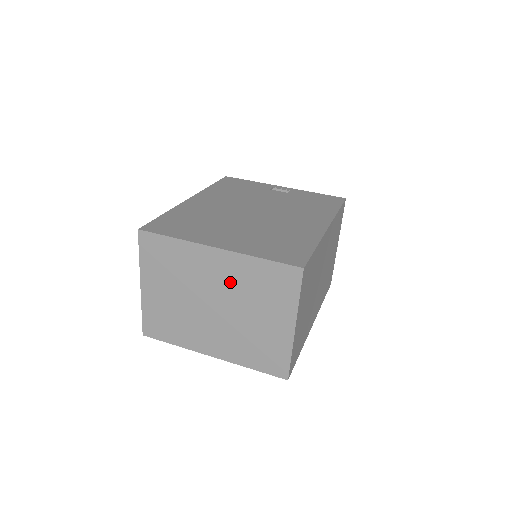
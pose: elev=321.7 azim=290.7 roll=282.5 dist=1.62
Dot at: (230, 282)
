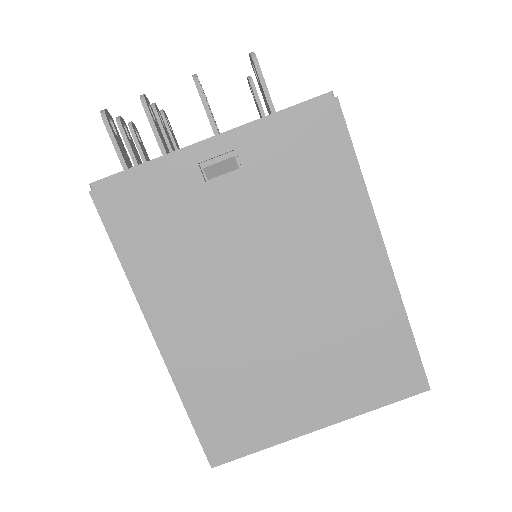
Dot at: occluded
